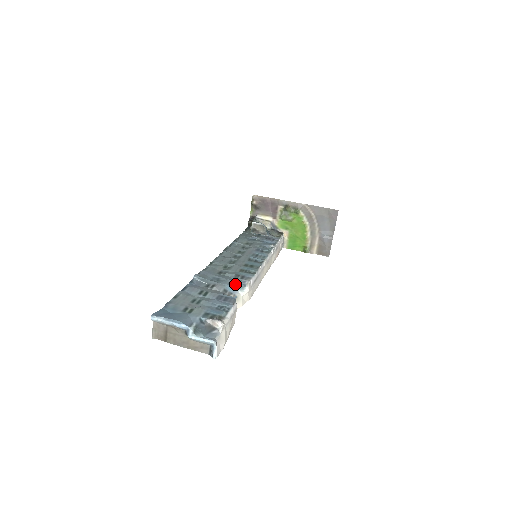
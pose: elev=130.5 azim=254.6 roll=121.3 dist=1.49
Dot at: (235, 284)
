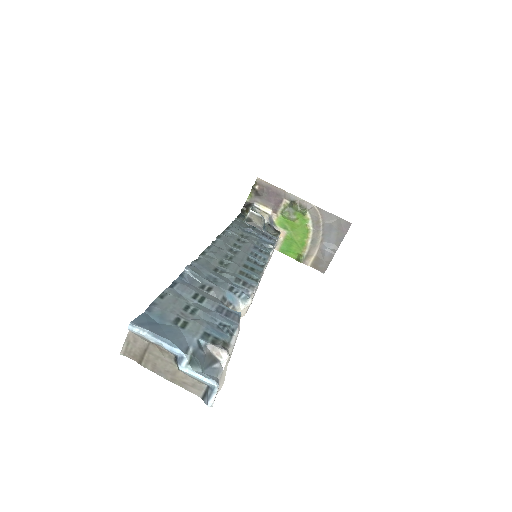
Dot at: (237, 292)
